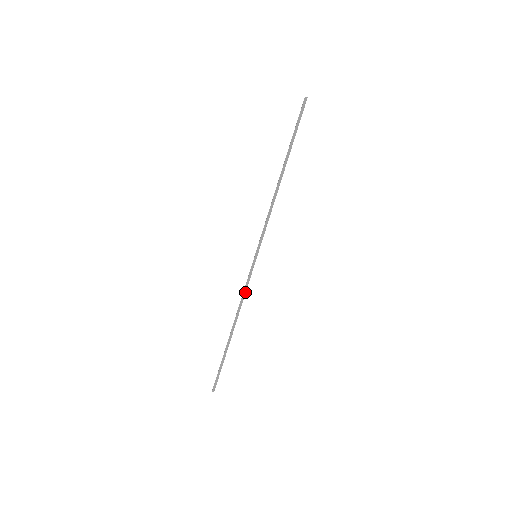
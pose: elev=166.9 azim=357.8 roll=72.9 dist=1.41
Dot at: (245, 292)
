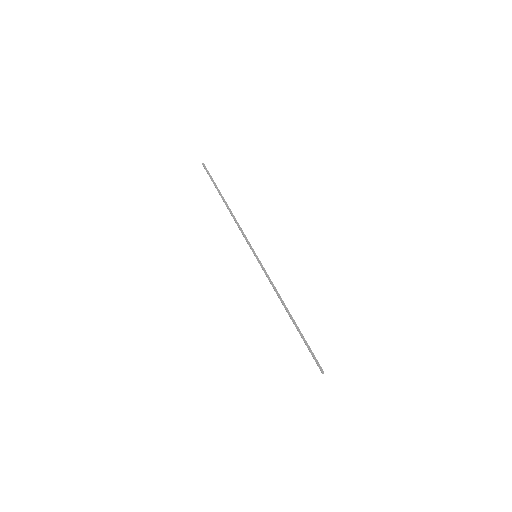
Dot at: (271, 282)
